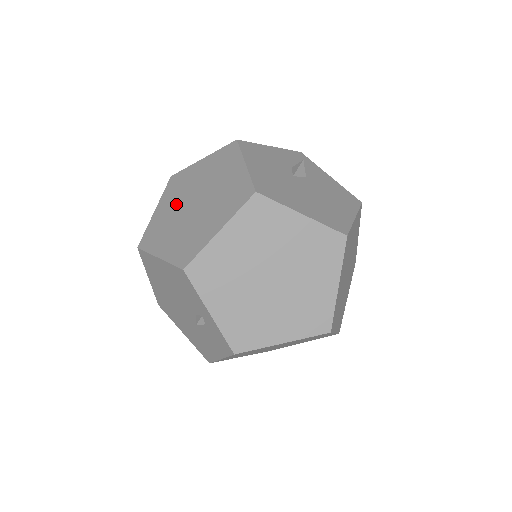
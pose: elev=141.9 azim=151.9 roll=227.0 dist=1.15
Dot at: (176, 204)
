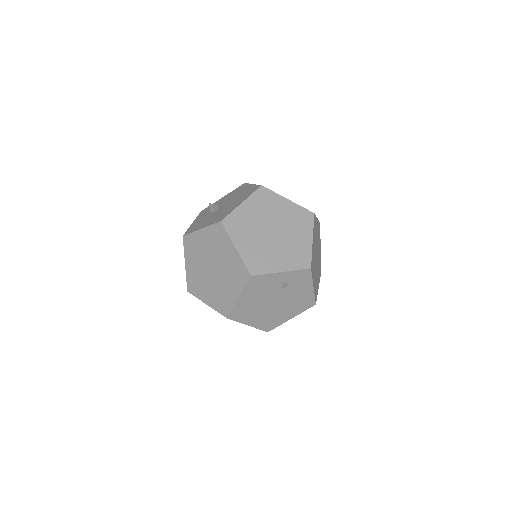
Dot at: (208, 285)
